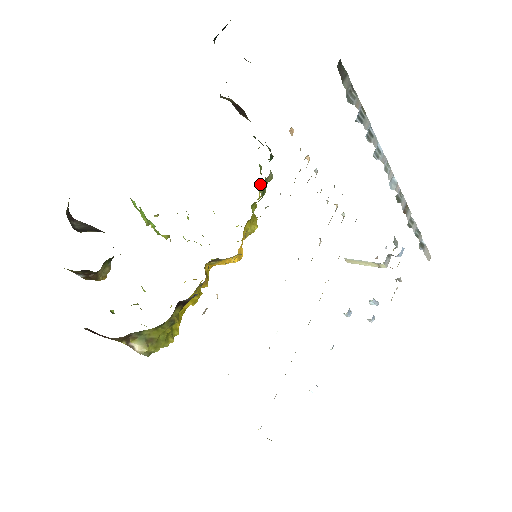
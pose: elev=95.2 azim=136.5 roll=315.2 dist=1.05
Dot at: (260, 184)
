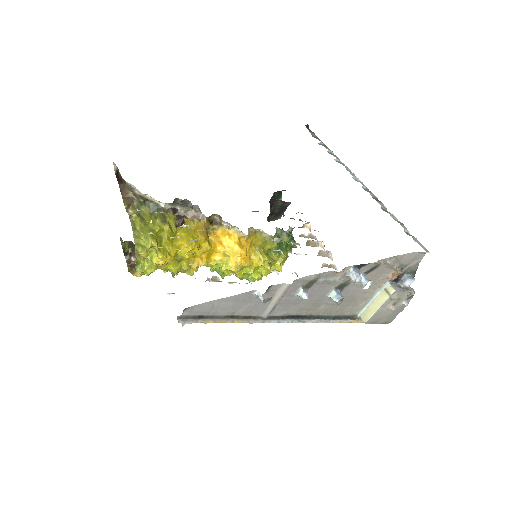
Dot at: (277, 236)
